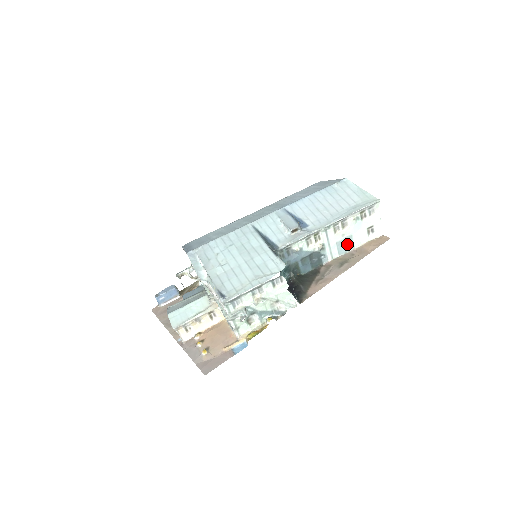
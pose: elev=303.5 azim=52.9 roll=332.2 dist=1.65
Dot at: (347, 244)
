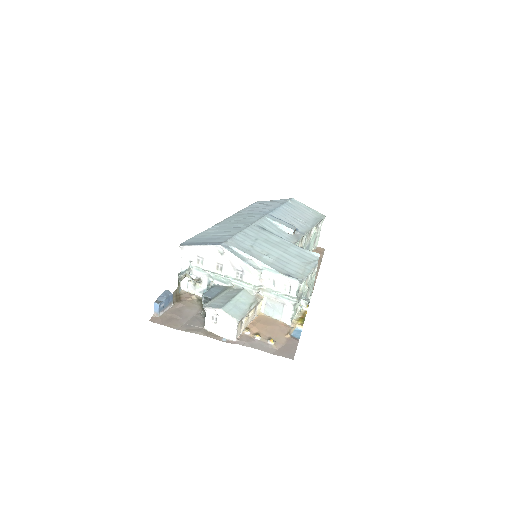
Dot at: occluded
